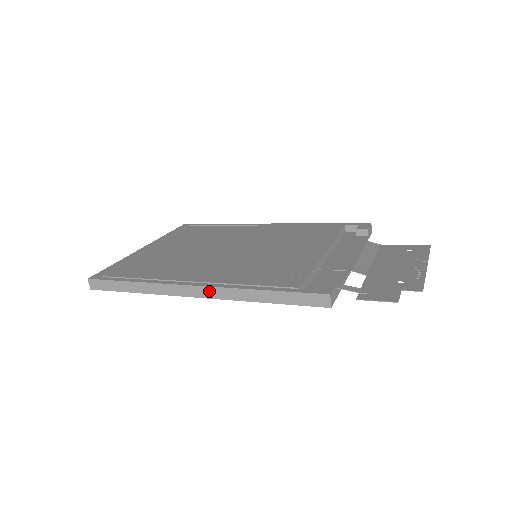
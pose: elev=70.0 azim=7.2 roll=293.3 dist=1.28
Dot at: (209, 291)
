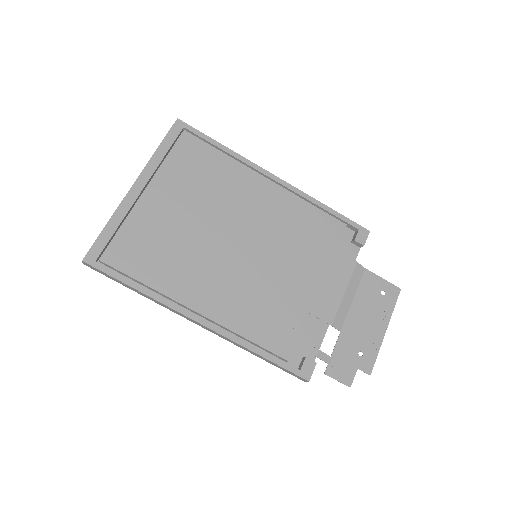
Dot at: (212, 331)
